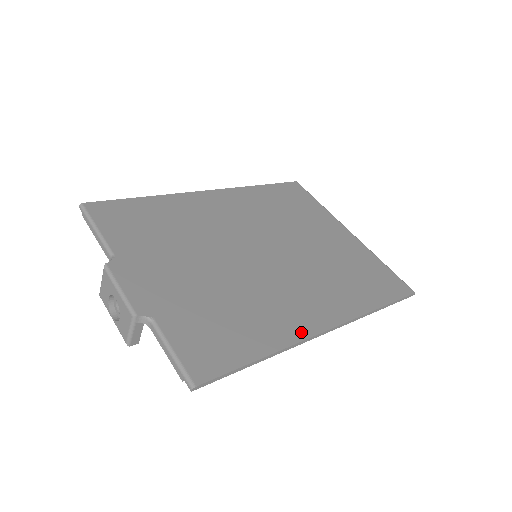
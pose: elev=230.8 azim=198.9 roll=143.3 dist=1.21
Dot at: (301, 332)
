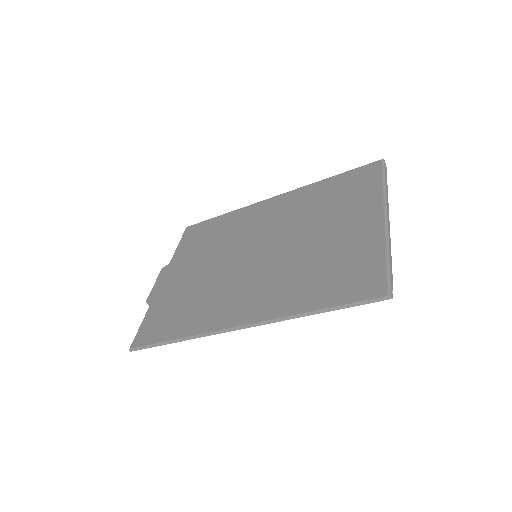
Dot at: (215, 325)
